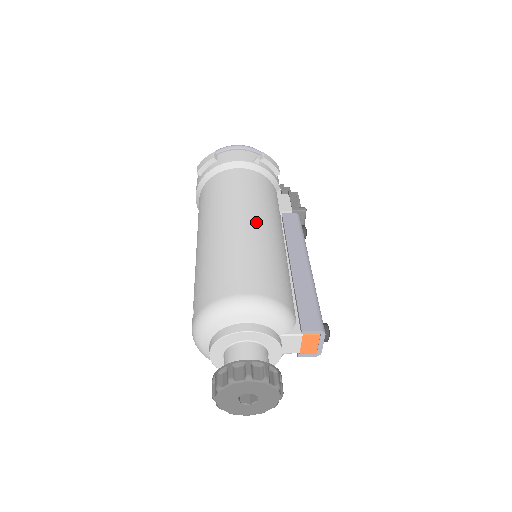
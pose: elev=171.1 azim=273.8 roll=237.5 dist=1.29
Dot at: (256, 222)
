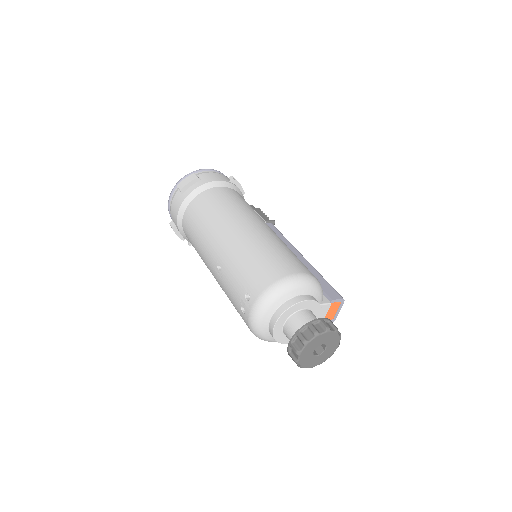
Dot at: (265, 226)
